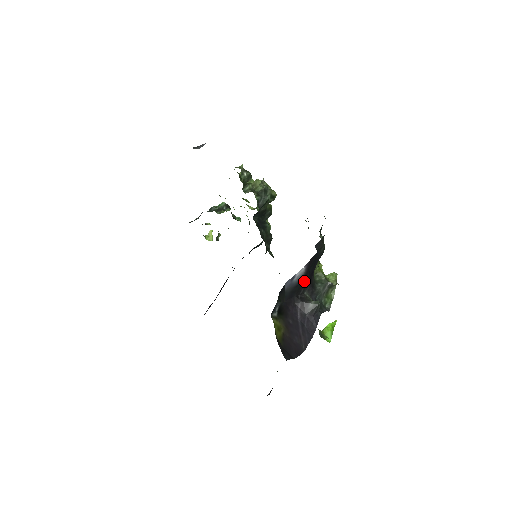
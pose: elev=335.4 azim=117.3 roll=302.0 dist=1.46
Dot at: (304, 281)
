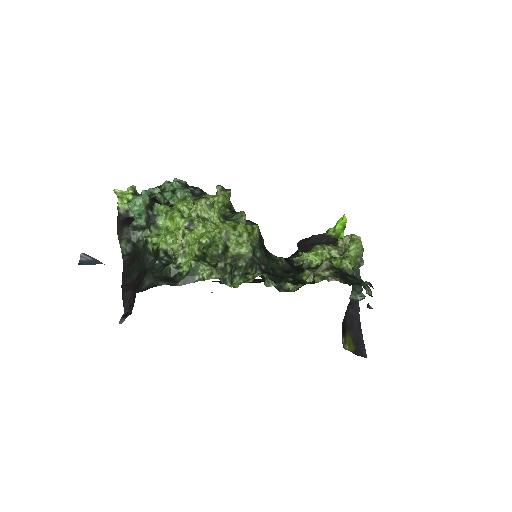
Dot at: occluded
